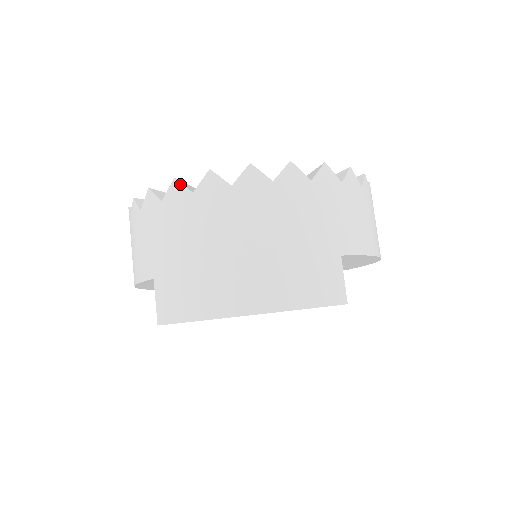
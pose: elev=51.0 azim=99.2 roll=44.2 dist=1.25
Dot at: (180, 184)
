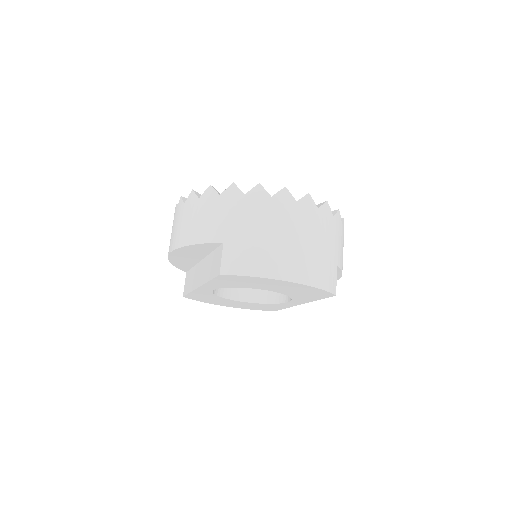
Dot at: (263, 188)
